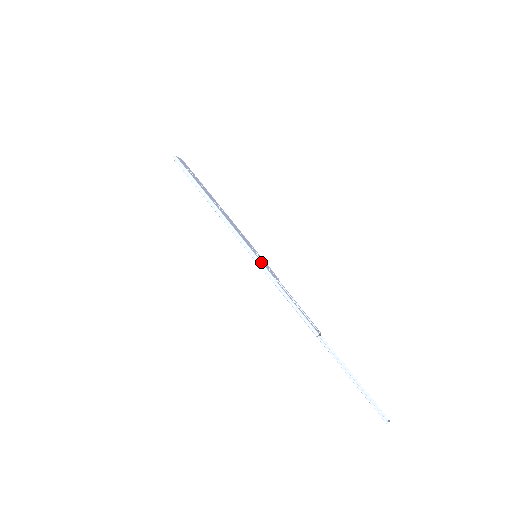
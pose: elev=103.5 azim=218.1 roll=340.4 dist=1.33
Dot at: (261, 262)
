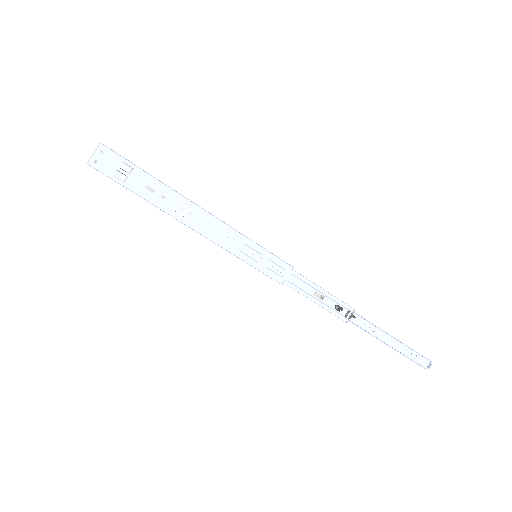
Dot at: occluded
